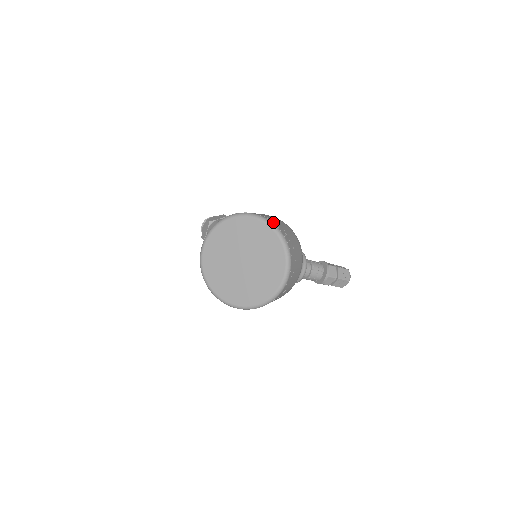
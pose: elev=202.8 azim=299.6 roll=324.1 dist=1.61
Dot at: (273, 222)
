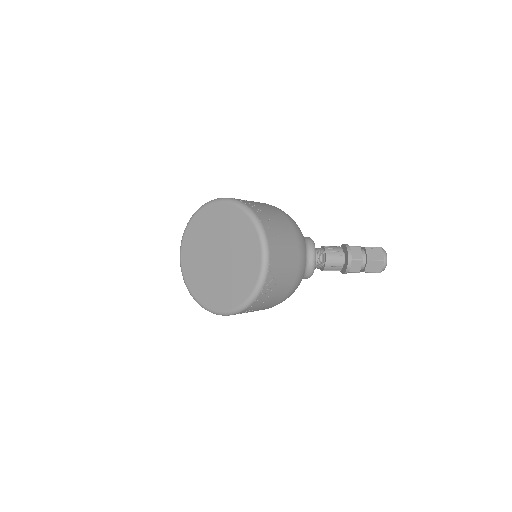
Dot at: (241, 200)
